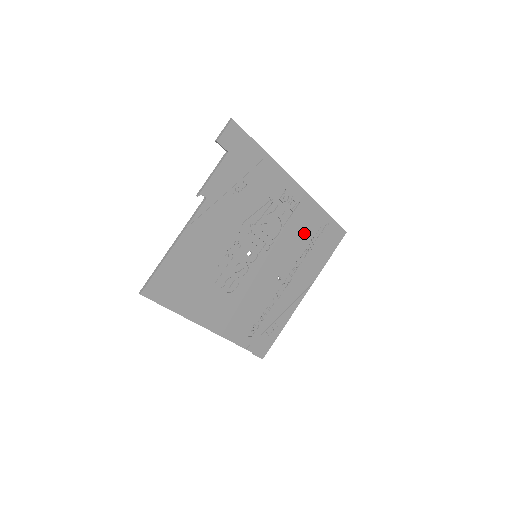
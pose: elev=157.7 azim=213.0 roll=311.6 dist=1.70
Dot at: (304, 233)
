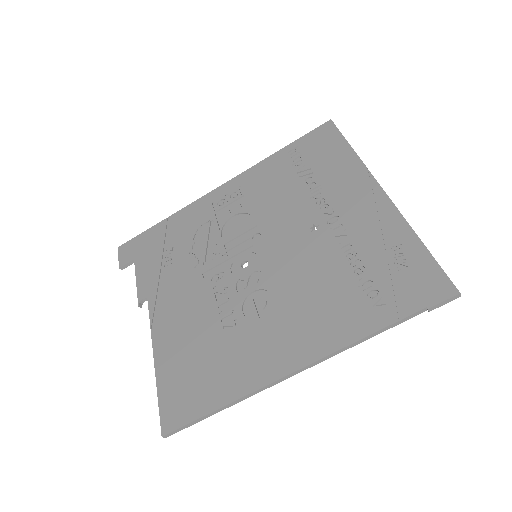
Dot at: (281, 183)
